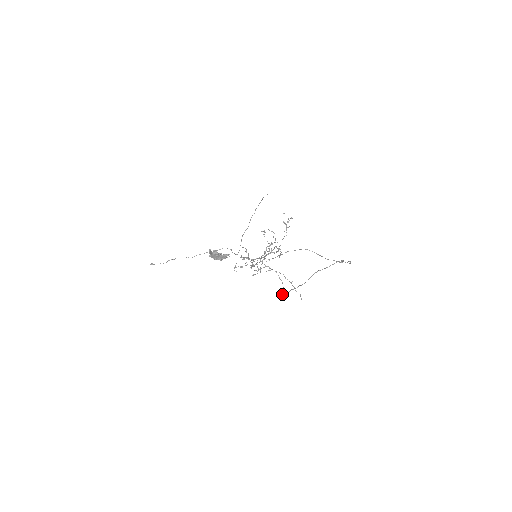
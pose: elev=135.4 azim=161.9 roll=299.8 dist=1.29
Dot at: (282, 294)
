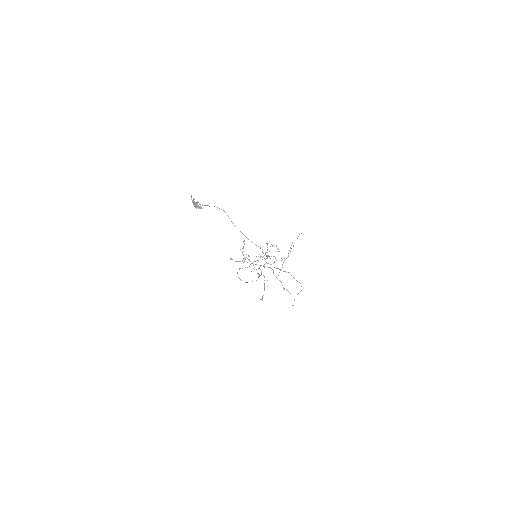
Dot at: (247, 282)
